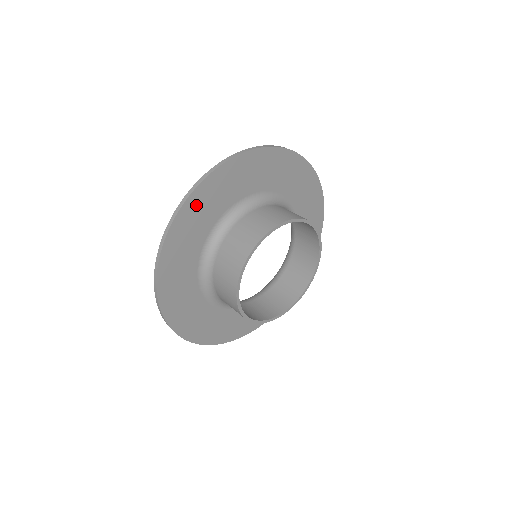
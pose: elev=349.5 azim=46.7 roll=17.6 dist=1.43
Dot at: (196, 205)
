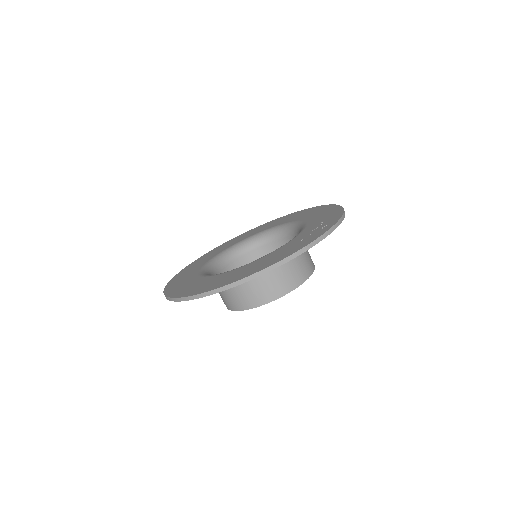
Dot at: occluded
